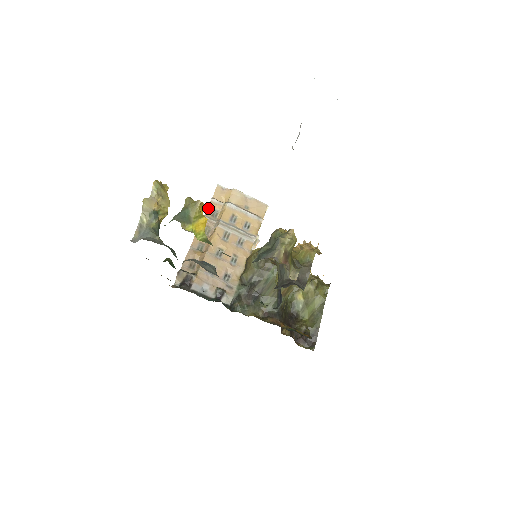
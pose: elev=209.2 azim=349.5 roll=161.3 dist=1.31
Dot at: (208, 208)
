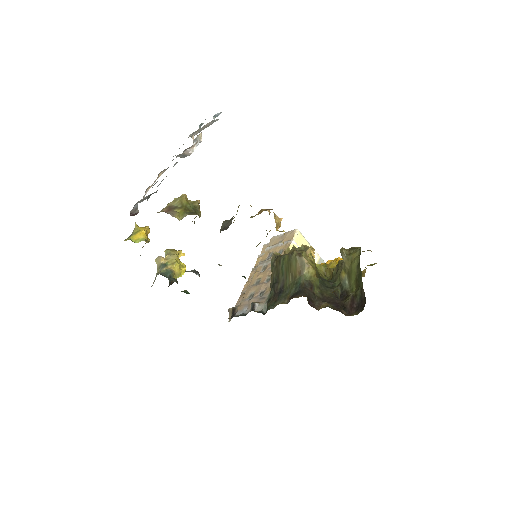
Dot at: (256, 262)
